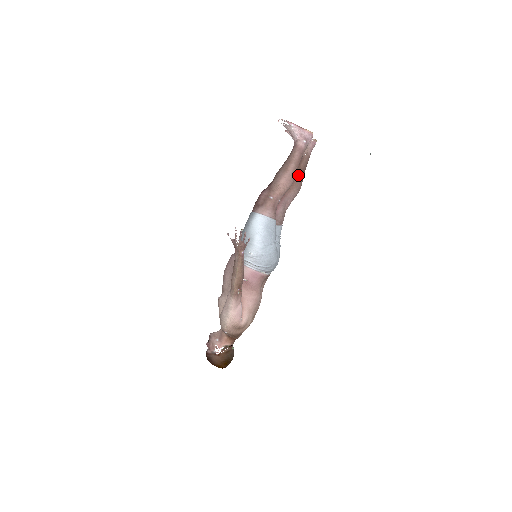
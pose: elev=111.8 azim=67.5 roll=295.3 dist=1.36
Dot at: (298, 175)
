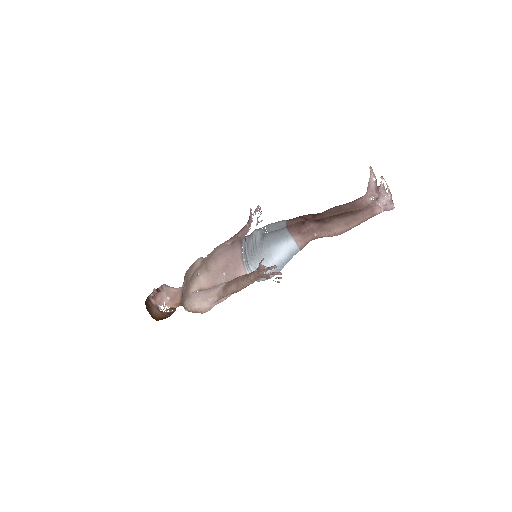
Dot at: occluded
